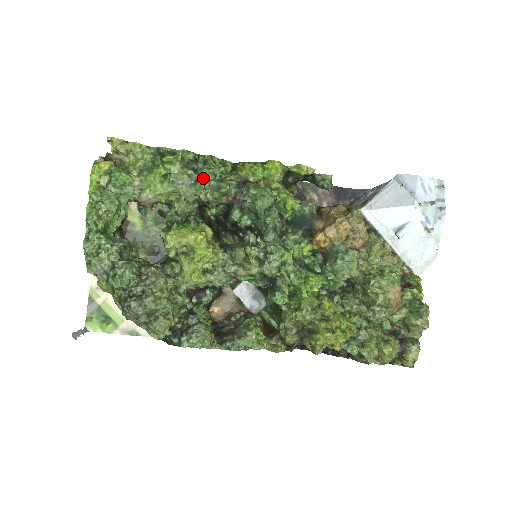
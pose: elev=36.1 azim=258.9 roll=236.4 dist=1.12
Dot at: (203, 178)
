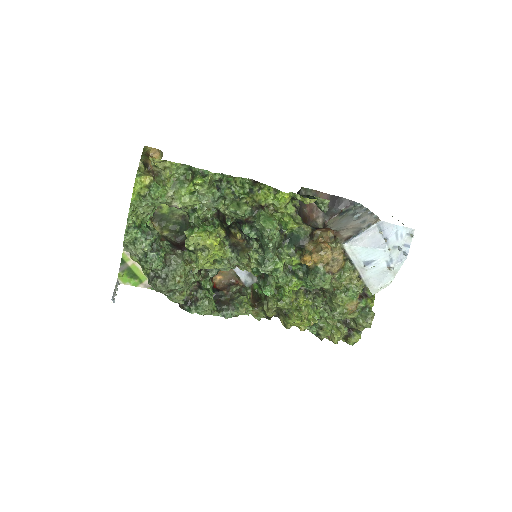
Dot at: (224, 196)
